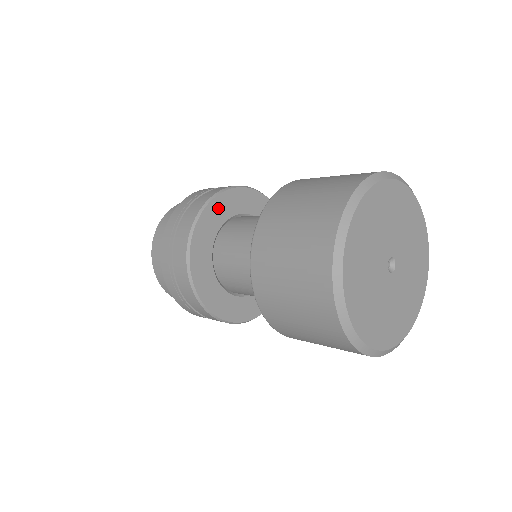
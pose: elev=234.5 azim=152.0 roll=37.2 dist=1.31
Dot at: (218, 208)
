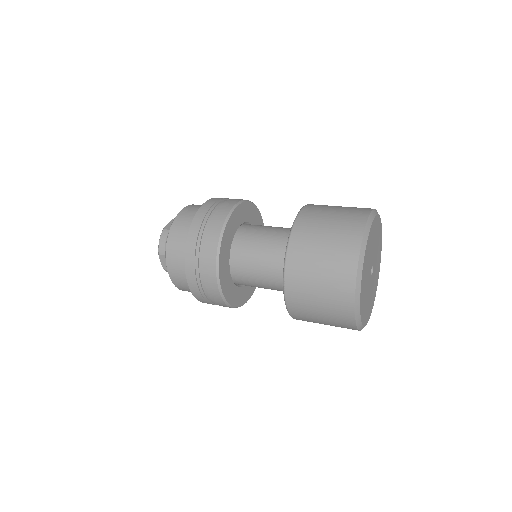
Dot at: (238, 214)
